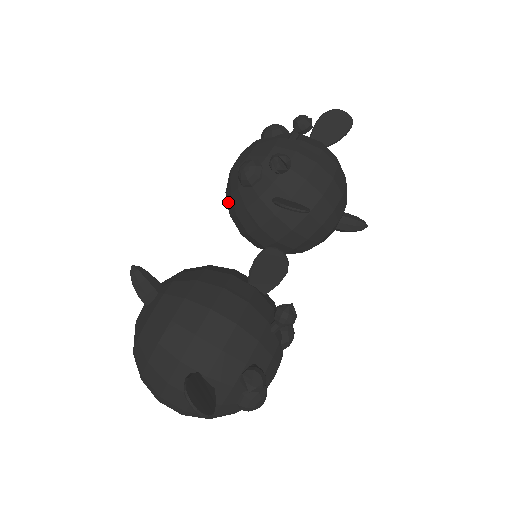
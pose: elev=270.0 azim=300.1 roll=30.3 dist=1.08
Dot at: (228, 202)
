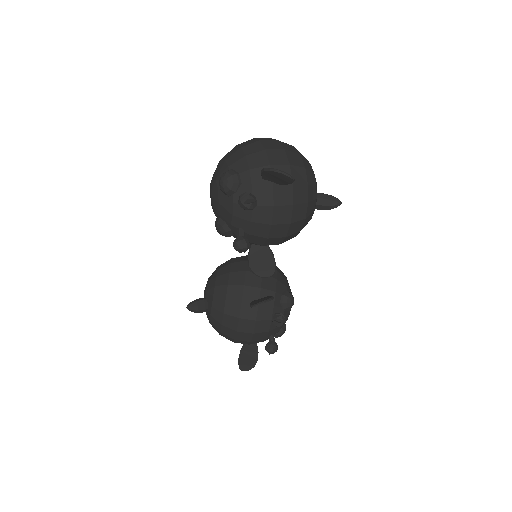
Dot at: occluded
